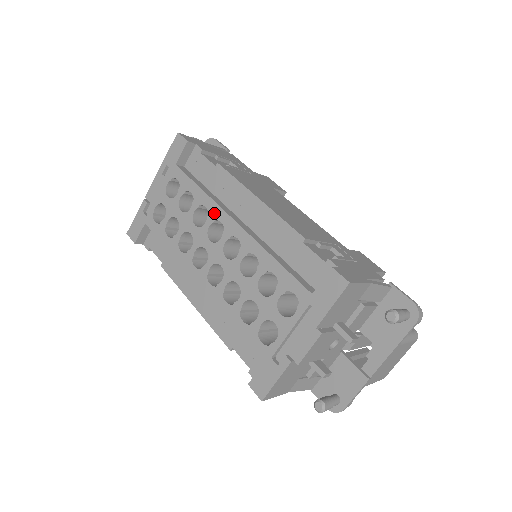
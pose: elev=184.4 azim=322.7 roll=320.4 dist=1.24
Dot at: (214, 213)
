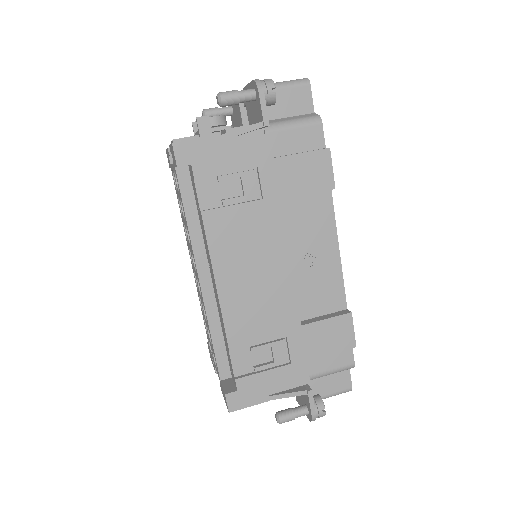
Dot at: (192, 252)
